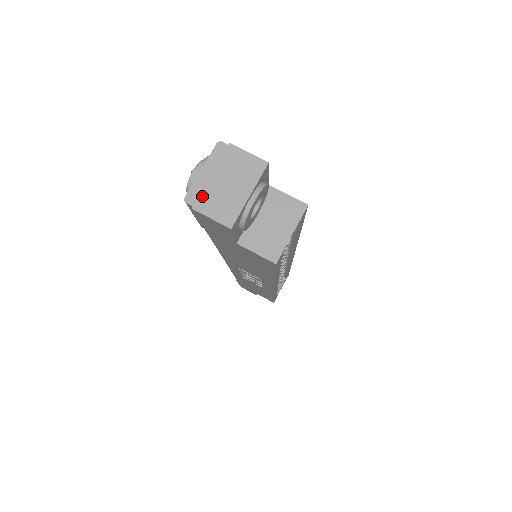
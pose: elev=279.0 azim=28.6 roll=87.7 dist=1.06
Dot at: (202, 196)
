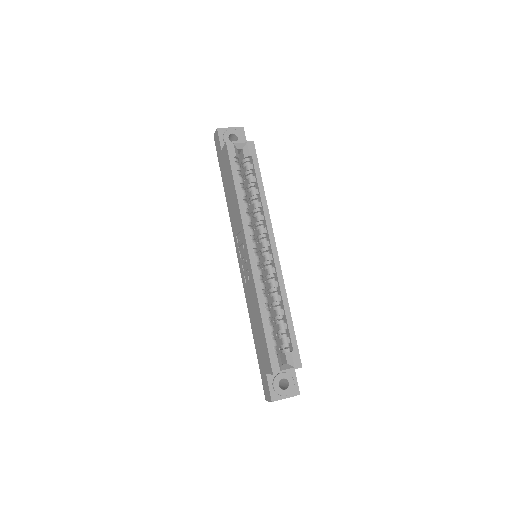
Dot at: occluded
